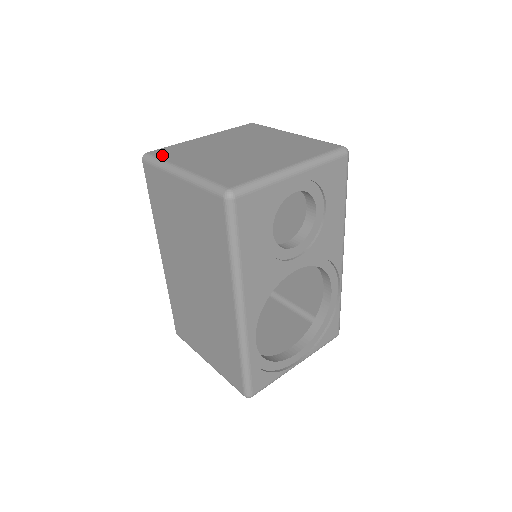
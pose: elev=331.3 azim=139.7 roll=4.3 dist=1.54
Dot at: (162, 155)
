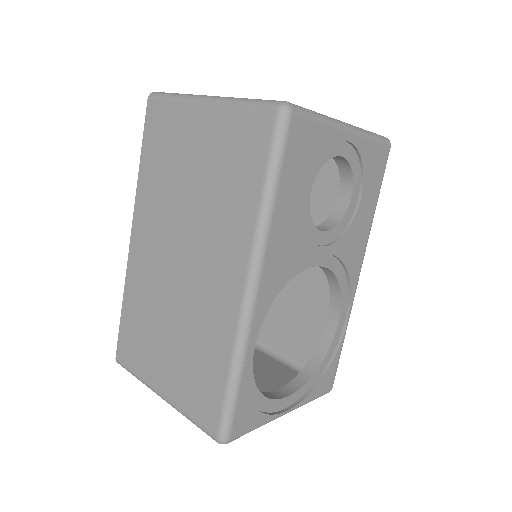
Dot at: occluded
